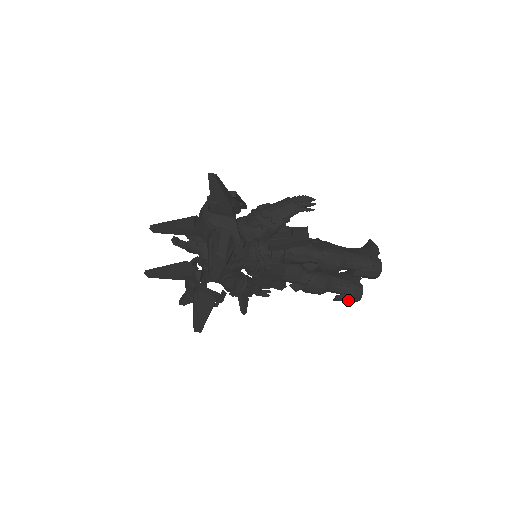
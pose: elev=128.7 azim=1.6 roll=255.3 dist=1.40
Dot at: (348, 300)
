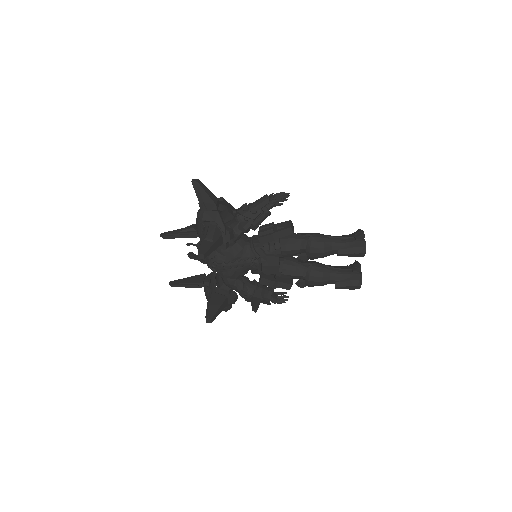
Dot at: (348, 286)
